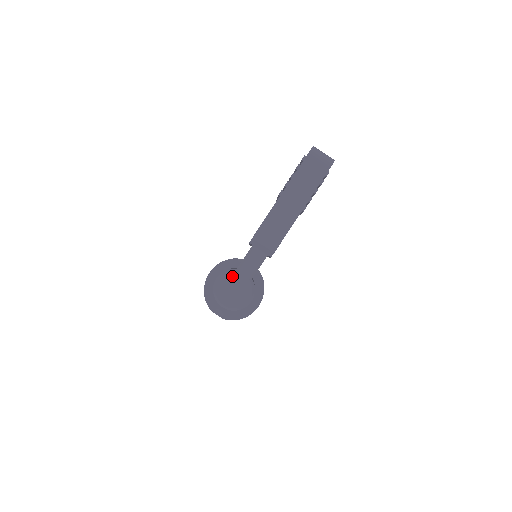
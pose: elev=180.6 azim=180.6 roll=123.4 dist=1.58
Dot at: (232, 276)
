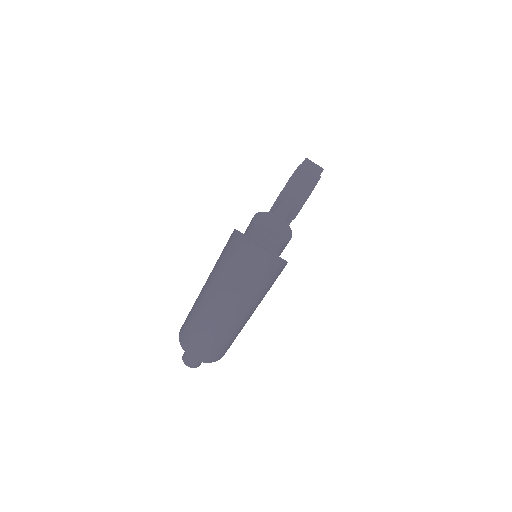
Dot at: (269, 215)
